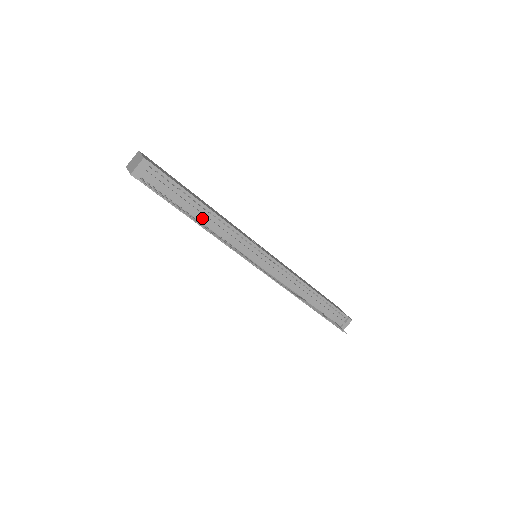
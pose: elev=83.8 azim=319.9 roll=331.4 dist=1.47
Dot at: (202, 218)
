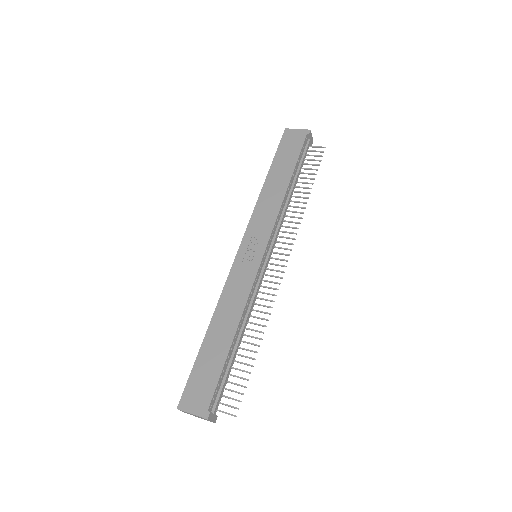
Dot at: (240, 335)
